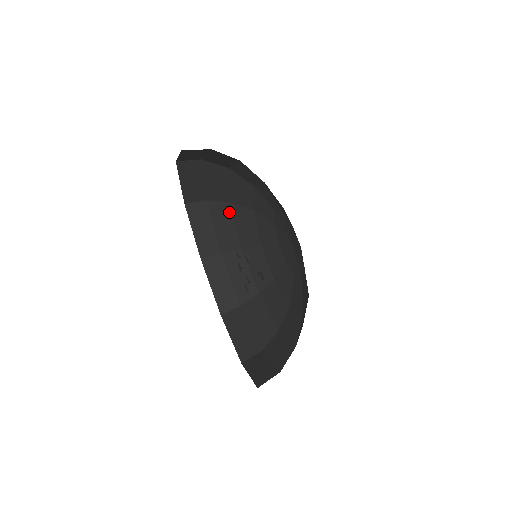
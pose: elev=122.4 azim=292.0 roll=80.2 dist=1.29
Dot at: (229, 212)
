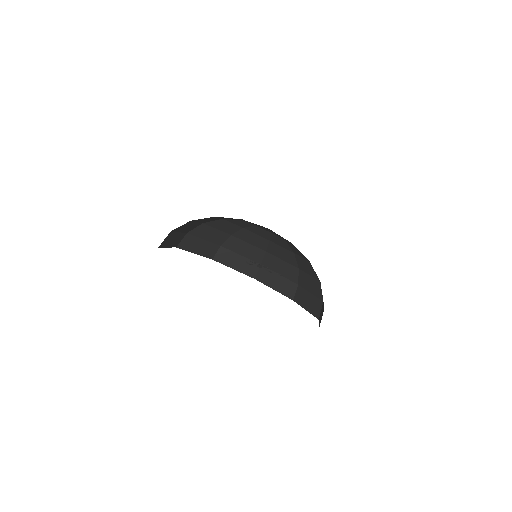
Dot at: (237, 240)
